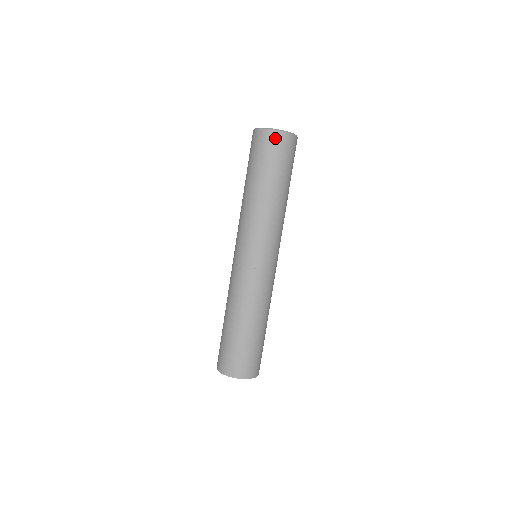
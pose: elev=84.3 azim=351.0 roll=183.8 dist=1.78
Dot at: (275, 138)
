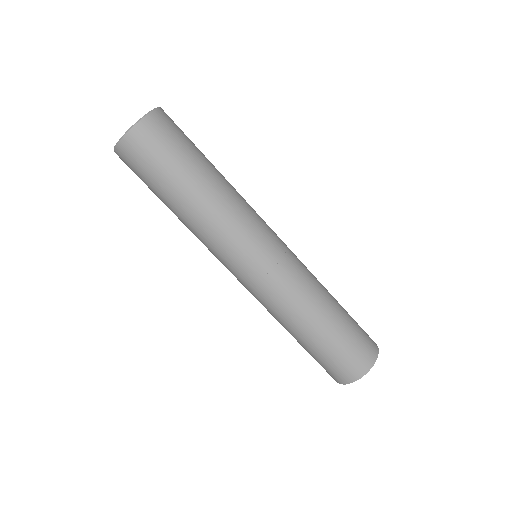
Dot at: (158, 122)
